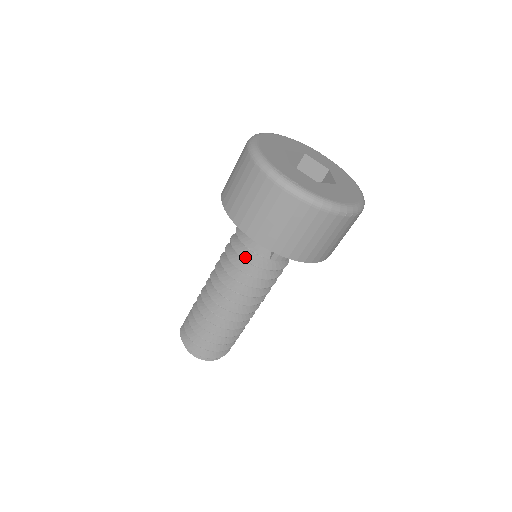
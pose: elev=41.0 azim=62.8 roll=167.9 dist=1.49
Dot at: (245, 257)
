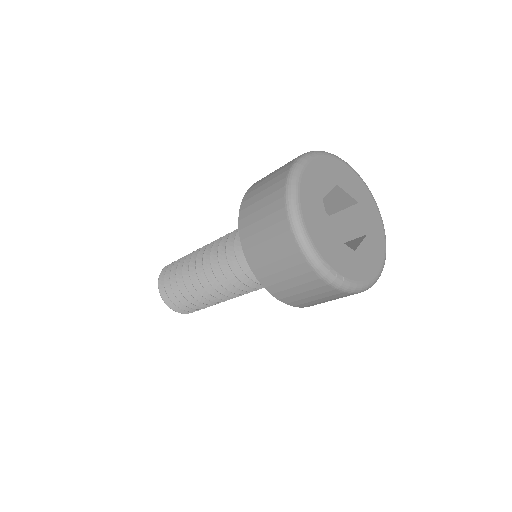
Dot at: (253, 277)
